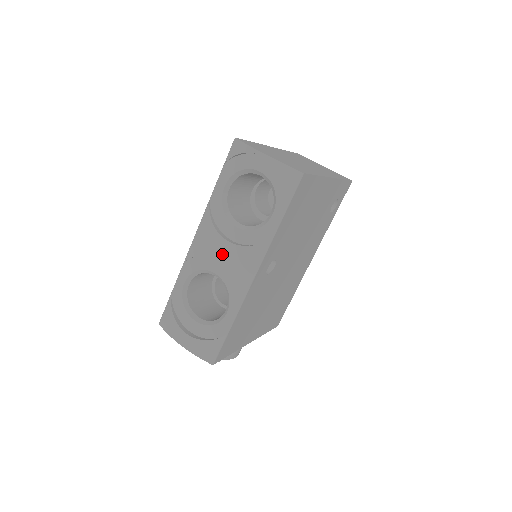
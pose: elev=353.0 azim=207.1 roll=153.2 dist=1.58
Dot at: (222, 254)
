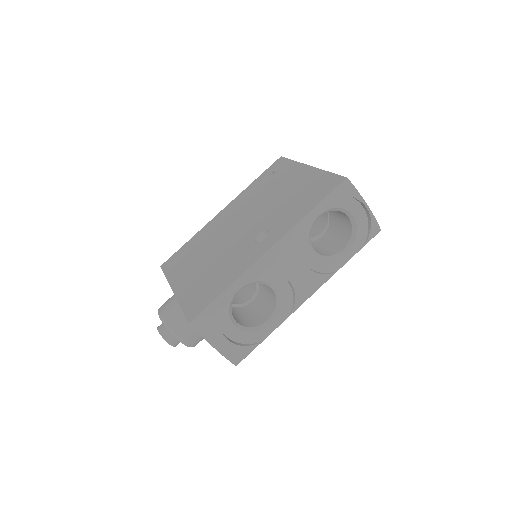
Dot at: (297, 275)
